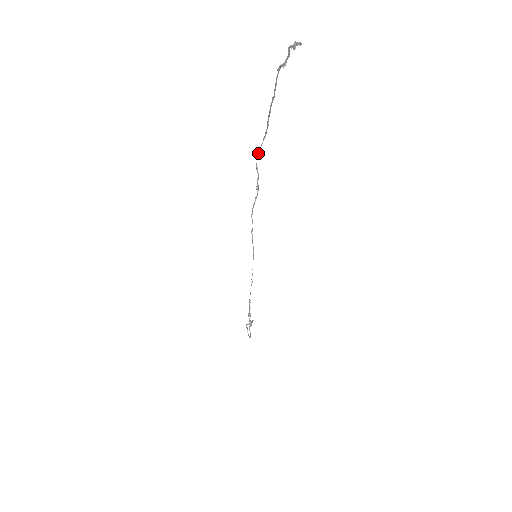
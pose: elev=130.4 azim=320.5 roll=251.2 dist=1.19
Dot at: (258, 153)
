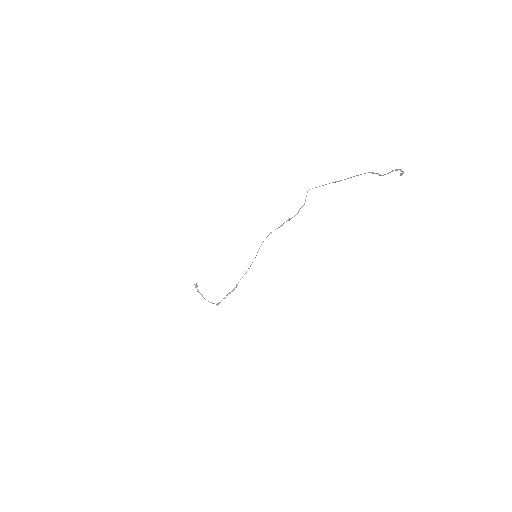
Dot at: occluded
